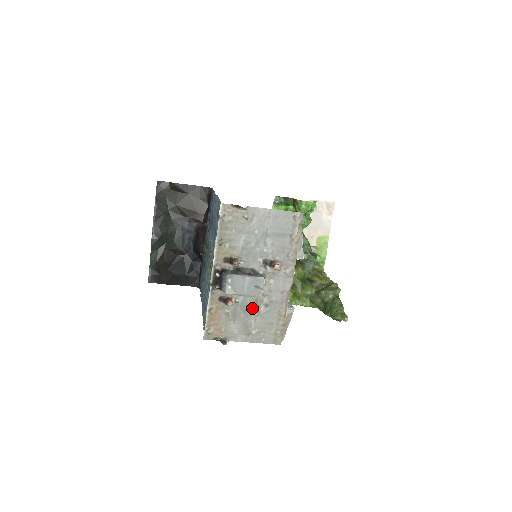
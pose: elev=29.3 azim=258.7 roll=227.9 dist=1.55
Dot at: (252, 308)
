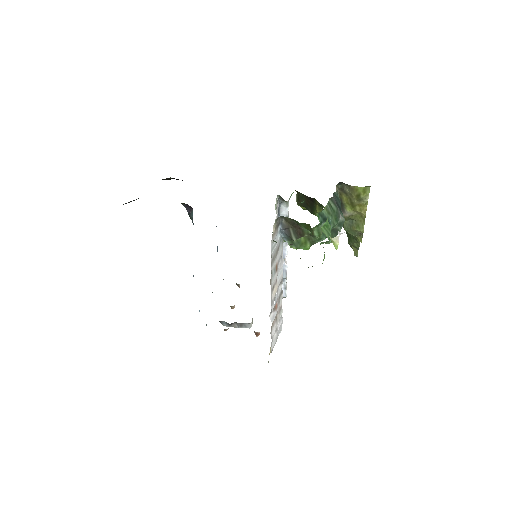
Dot at: occluded
